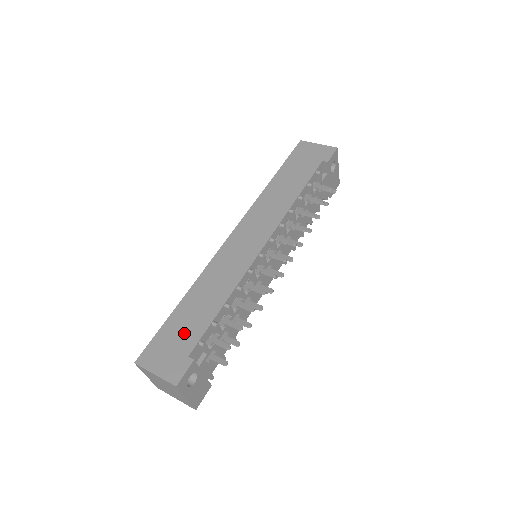
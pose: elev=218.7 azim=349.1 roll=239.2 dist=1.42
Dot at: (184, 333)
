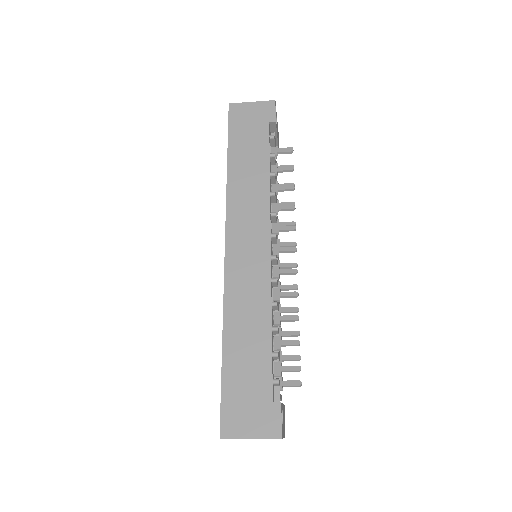
Dot at: (251, 380)
